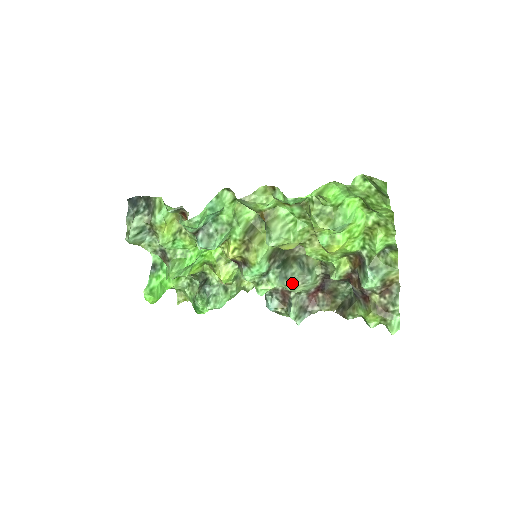
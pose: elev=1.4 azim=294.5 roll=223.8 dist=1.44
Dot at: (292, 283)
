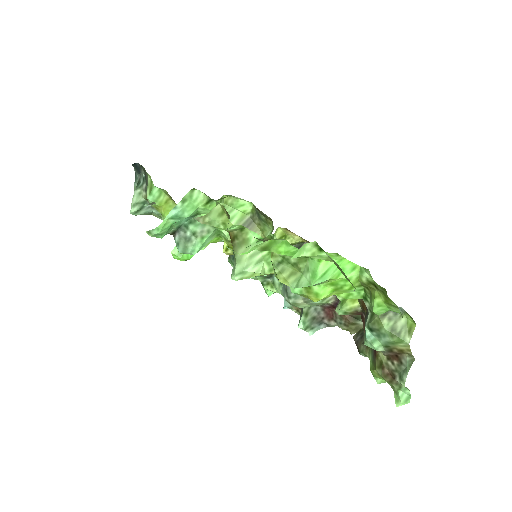
Dot at: (291, 300)
